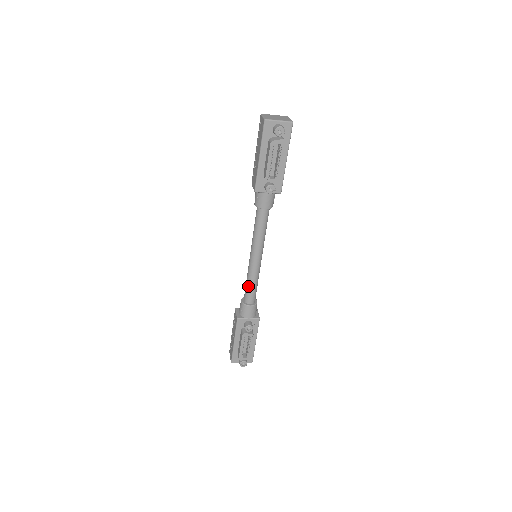
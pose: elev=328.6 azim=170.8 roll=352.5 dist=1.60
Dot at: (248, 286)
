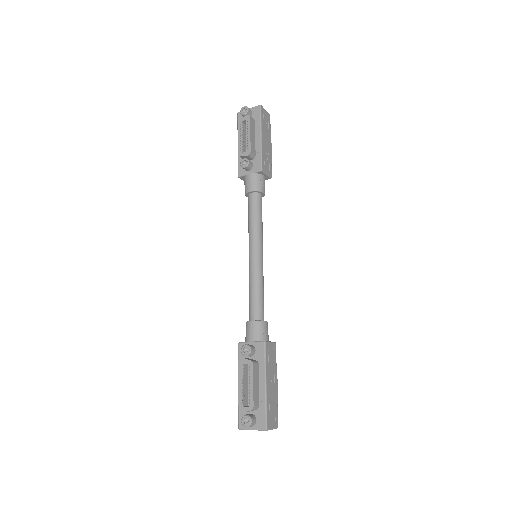
Dot at: (249, 295)
